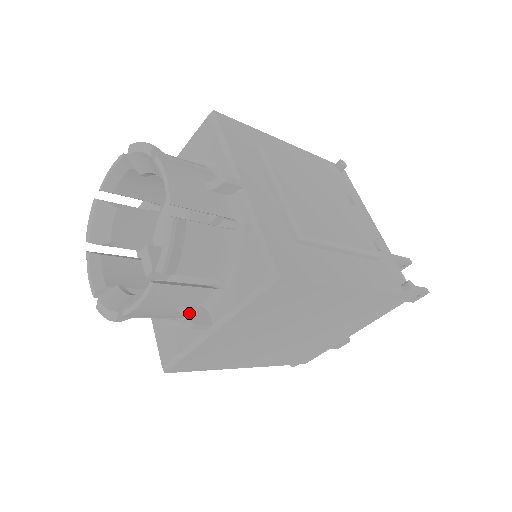
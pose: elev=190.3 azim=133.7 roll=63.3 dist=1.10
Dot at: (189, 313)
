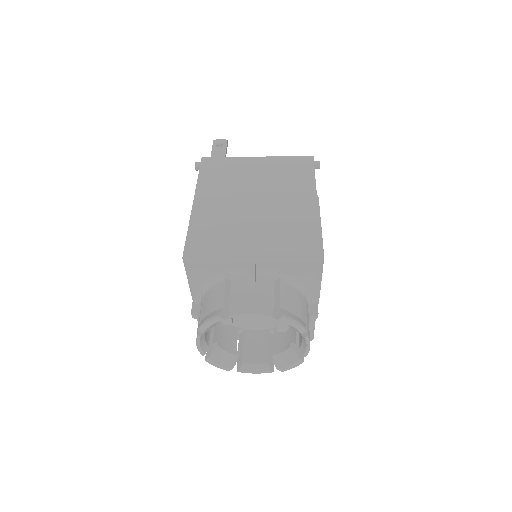
Dot at: occluded
